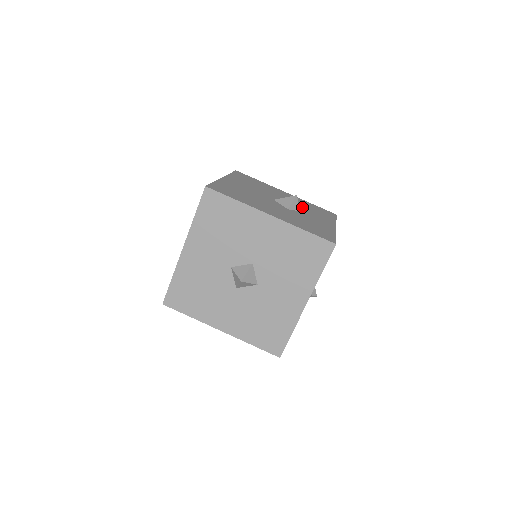
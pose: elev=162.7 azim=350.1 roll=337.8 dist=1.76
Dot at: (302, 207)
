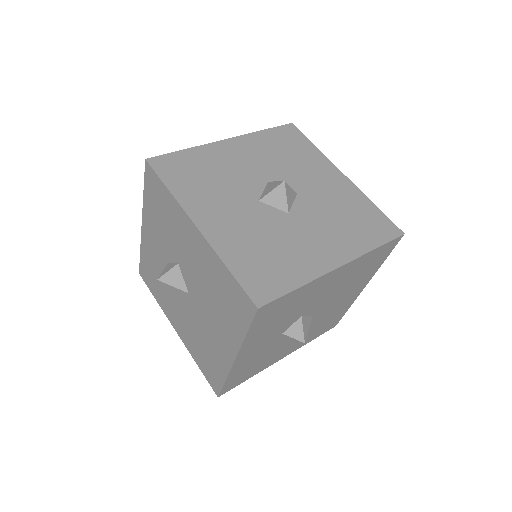
Dot at: occluded
